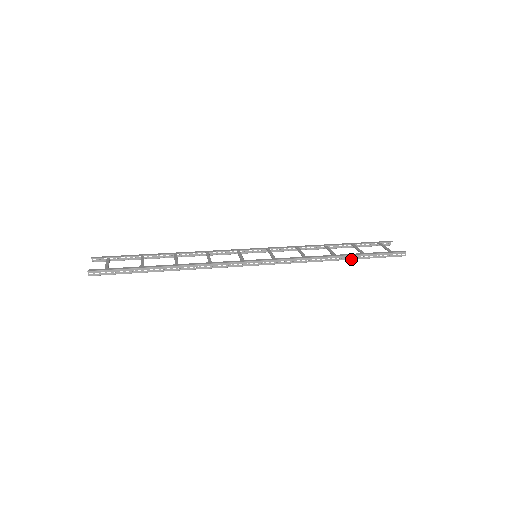
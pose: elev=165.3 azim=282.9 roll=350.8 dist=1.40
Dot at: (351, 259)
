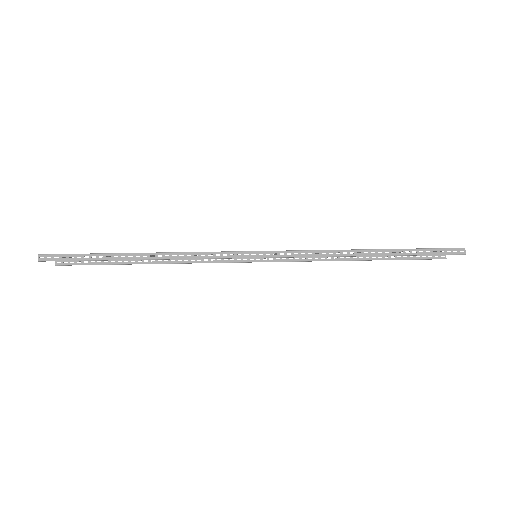
Dot at: (385, 255)
